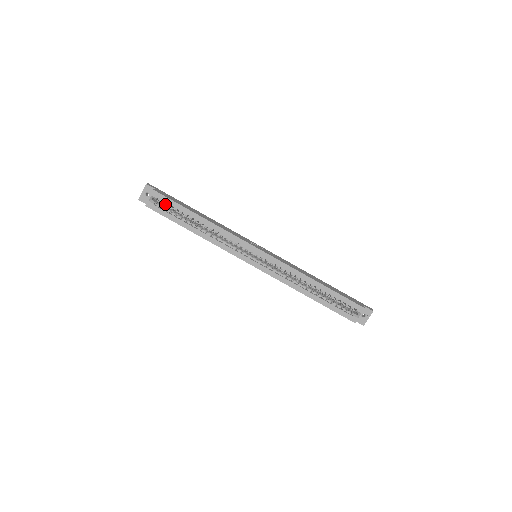
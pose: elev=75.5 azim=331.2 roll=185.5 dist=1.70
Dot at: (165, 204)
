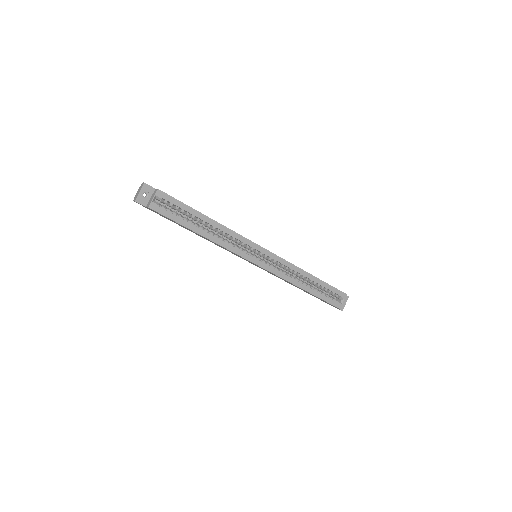
Dot at: (170, 205)
